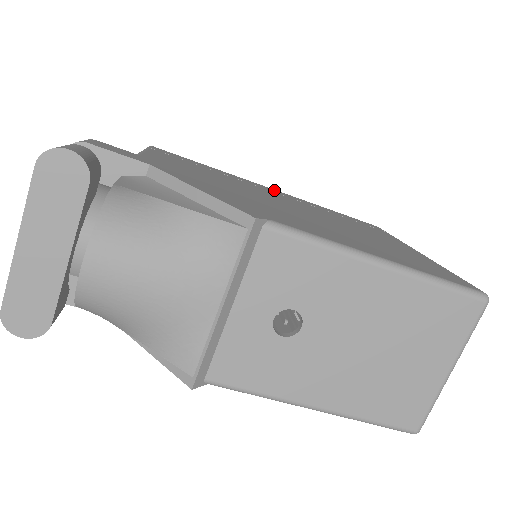
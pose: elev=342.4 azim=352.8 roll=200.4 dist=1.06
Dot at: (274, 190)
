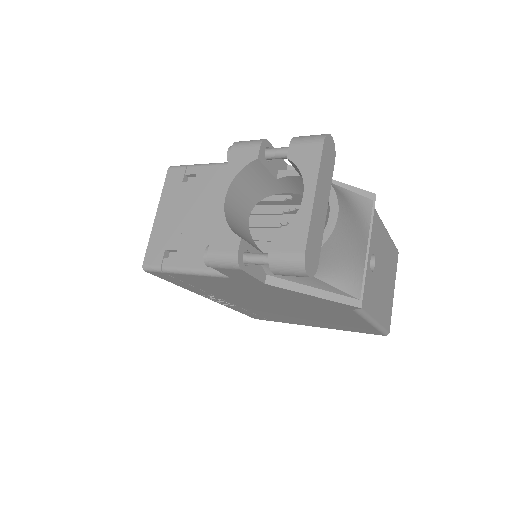
Dot at: occluded
